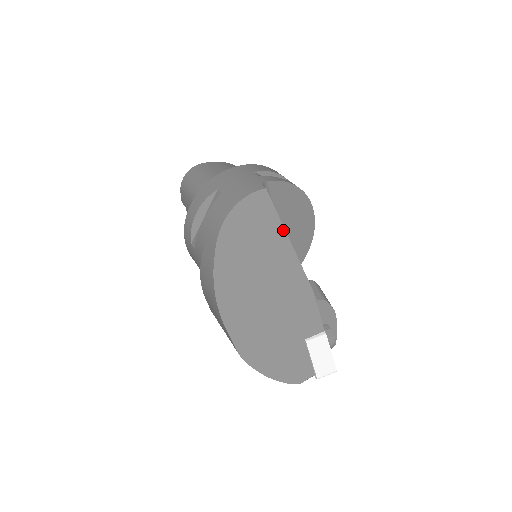
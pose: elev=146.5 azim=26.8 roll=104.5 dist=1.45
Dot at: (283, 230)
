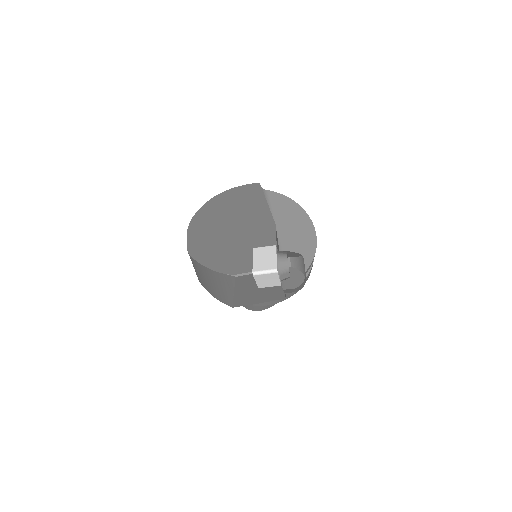
Dot at: (264, 198)
